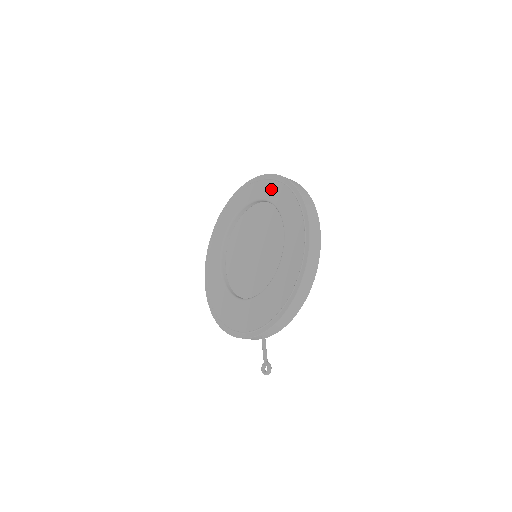
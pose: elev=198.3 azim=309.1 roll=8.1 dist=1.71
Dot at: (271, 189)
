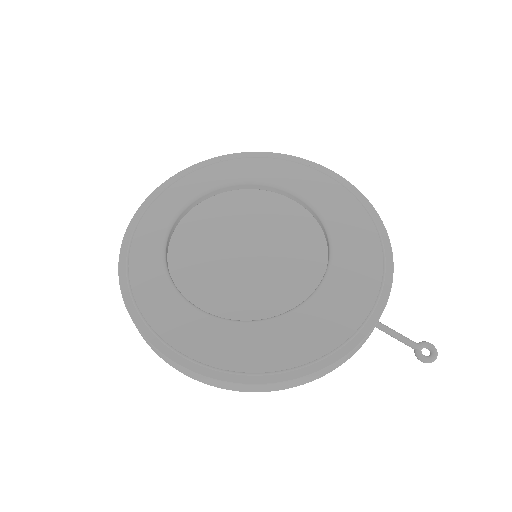
Dot at: (226, 170)
